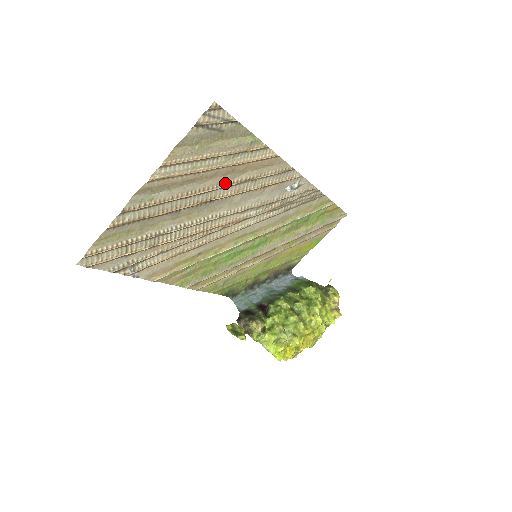
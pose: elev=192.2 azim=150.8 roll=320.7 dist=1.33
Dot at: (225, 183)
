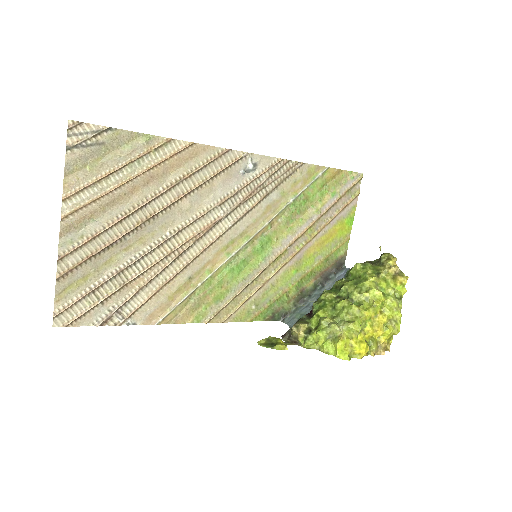
Dot at: (155, 193)
